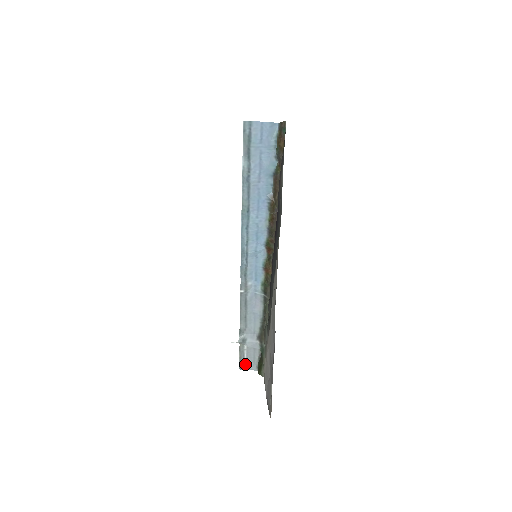
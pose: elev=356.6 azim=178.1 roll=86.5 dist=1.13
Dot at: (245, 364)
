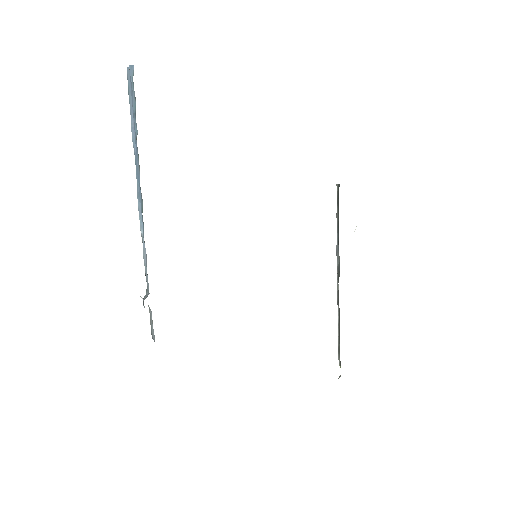
Dot at: (153, 332)
